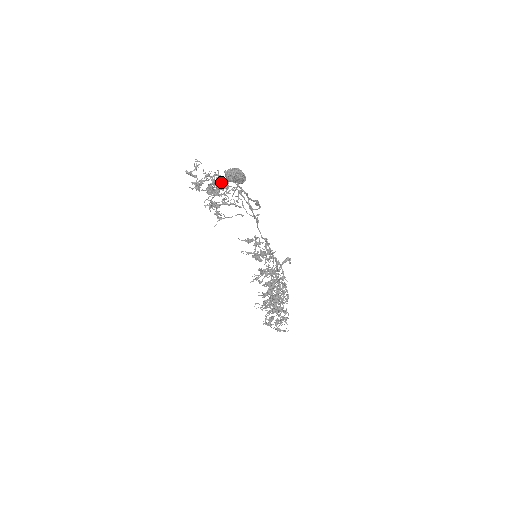
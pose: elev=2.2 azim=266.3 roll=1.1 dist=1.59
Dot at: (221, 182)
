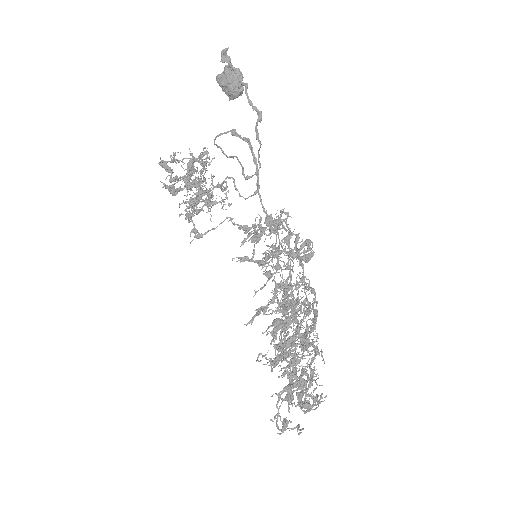
Dot at: occluded
